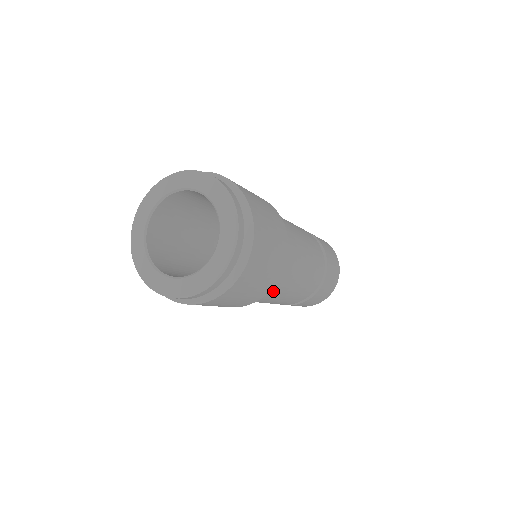
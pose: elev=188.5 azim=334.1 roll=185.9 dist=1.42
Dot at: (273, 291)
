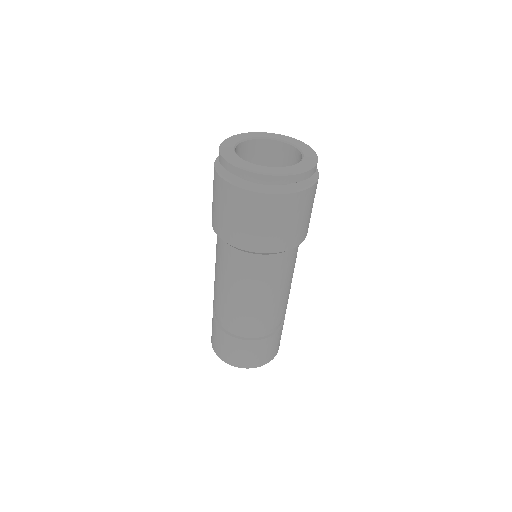
Dot at: (272, 268)
